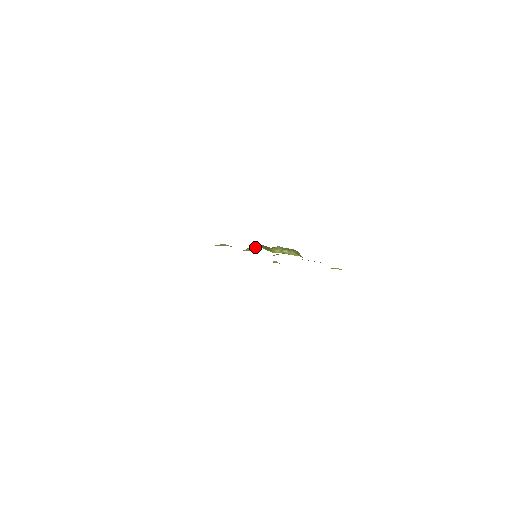
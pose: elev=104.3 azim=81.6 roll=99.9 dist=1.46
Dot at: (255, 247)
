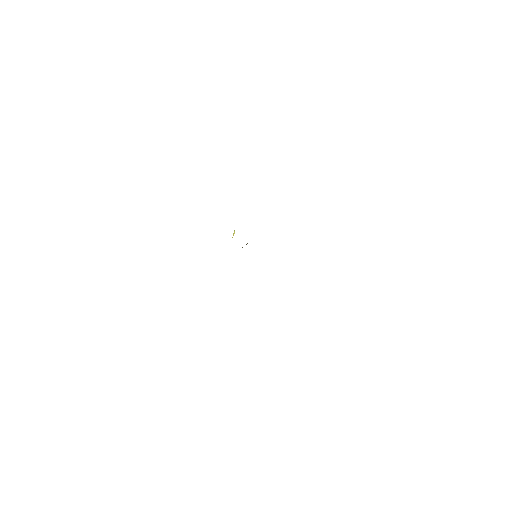
Dot at: occluded
